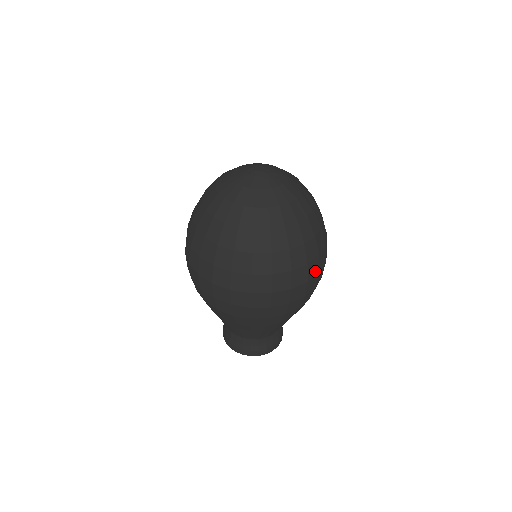
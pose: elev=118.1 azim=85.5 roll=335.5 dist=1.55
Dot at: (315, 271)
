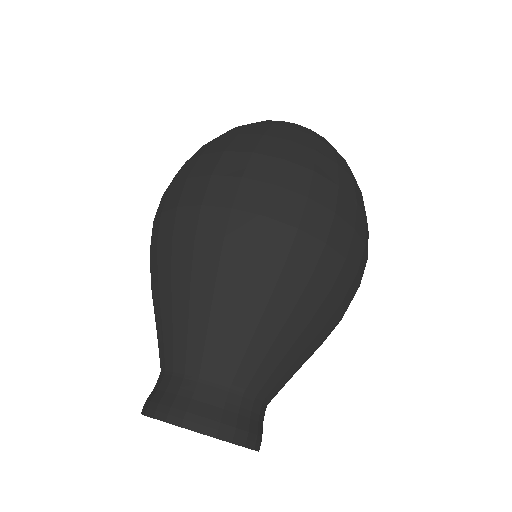
Dot at: (349, 217)
